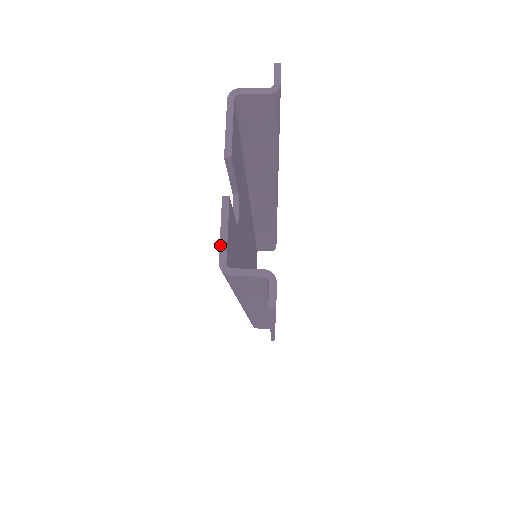
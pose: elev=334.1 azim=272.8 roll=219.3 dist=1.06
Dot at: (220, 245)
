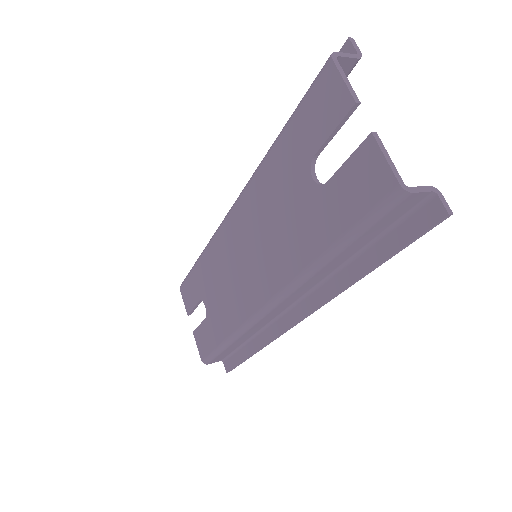
Dot at: (392, 170)
